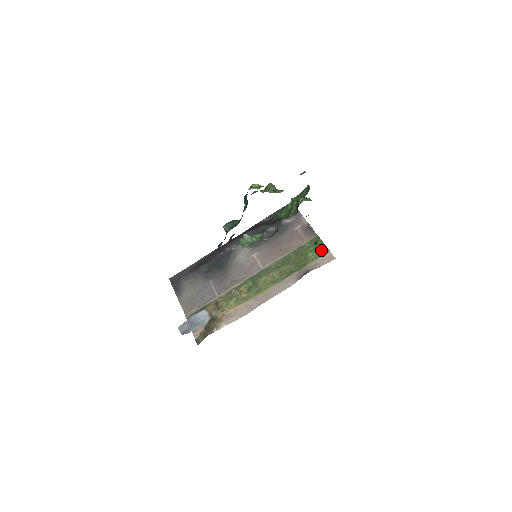
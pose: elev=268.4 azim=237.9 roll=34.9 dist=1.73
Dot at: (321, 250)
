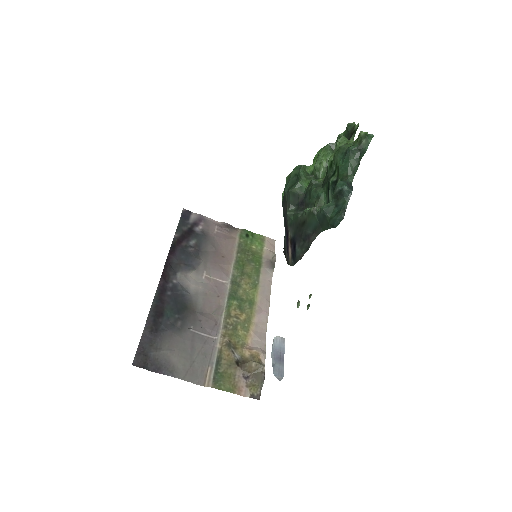
Dot at: (258, 239)
